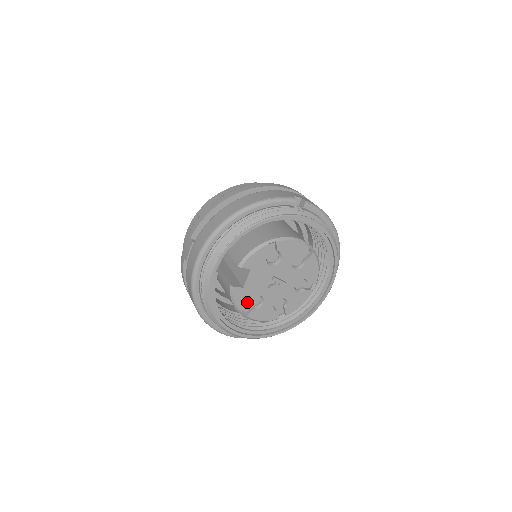
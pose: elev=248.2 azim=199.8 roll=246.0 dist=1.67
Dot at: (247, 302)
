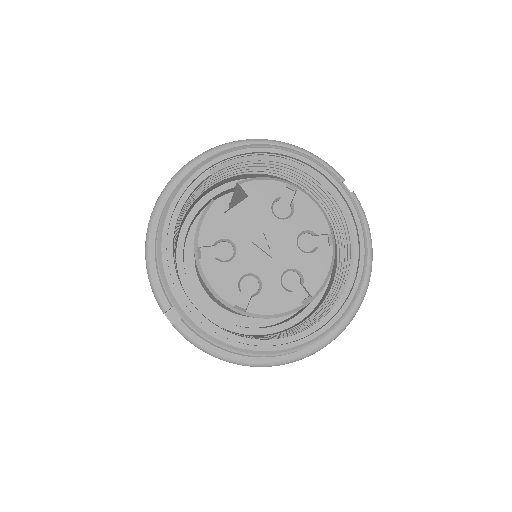
Dot at: (214, 239)
